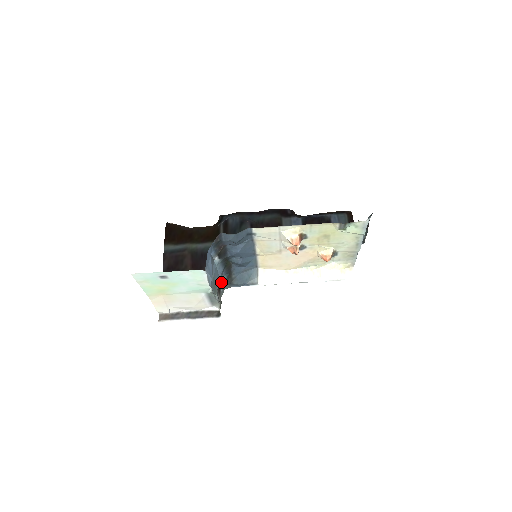
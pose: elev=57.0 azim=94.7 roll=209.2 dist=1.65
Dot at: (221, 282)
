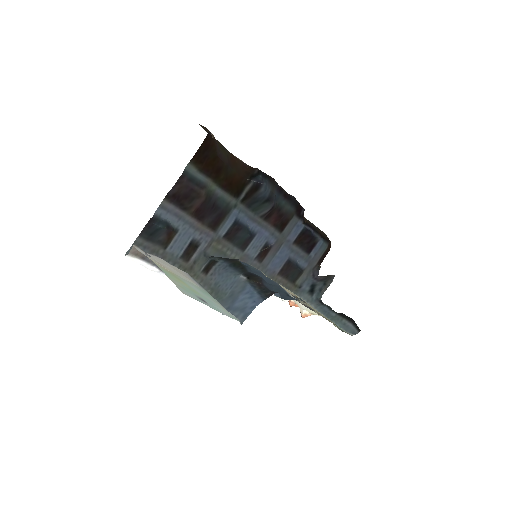
Dot at: (213, 260)
